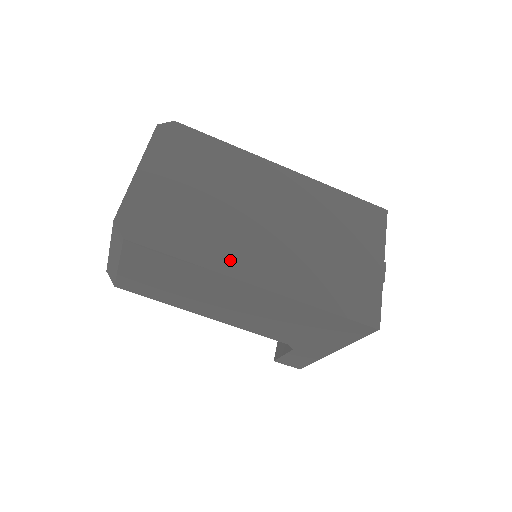
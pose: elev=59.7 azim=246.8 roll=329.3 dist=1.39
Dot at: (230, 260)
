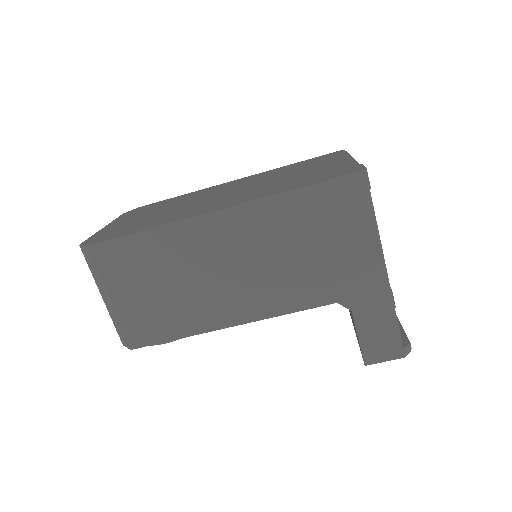
Dot at: (187, 215)
